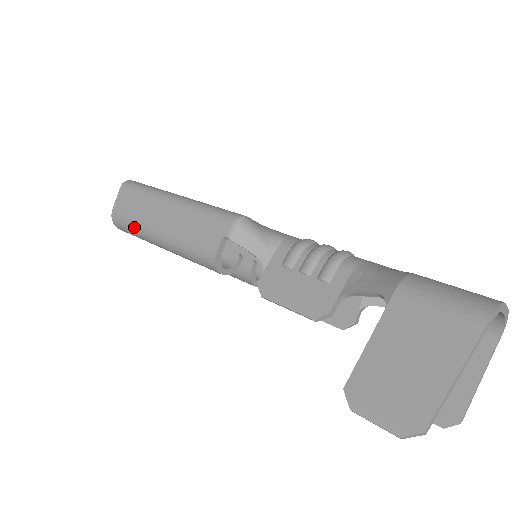
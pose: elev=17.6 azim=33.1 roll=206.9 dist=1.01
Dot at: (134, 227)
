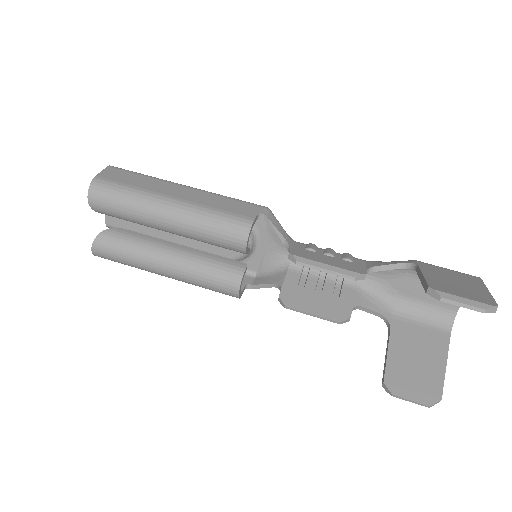
Dot at: (131, 193)
